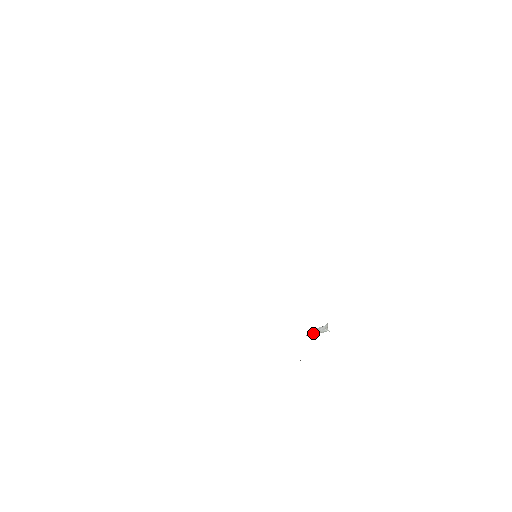
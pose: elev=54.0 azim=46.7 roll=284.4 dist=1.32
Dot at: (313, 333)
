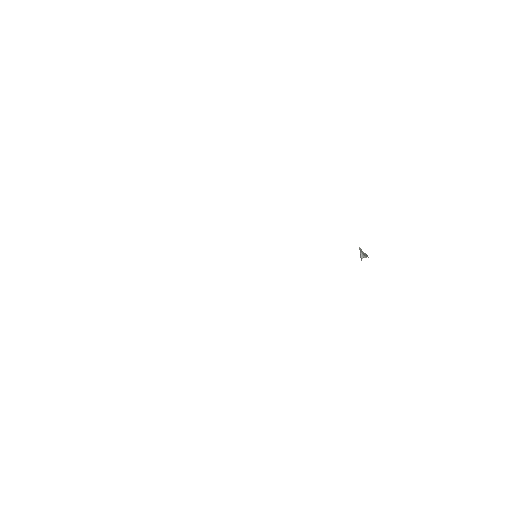
Dot at: occluded
